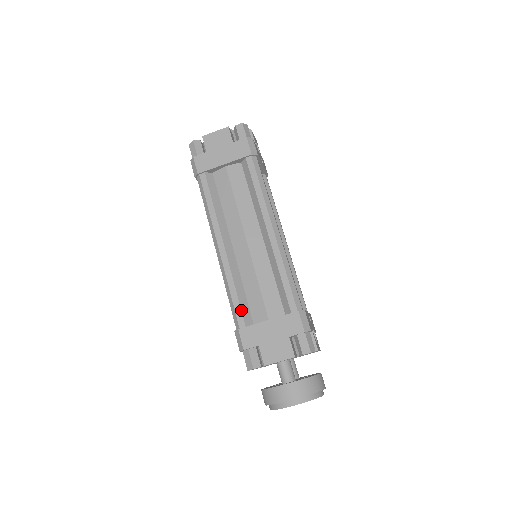
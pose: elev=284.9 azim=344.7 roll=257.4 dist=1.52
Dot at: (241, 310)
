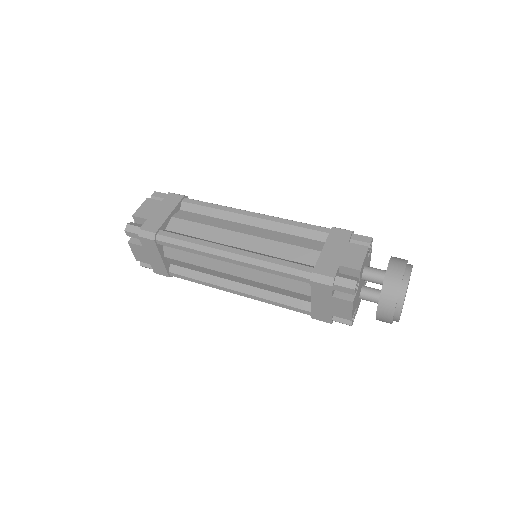
Dot at: (297, 264)
